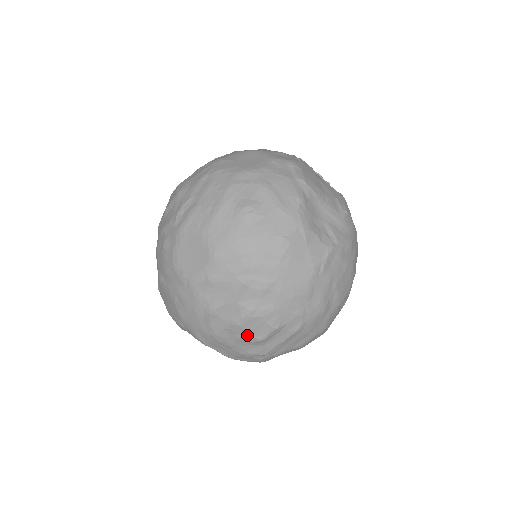
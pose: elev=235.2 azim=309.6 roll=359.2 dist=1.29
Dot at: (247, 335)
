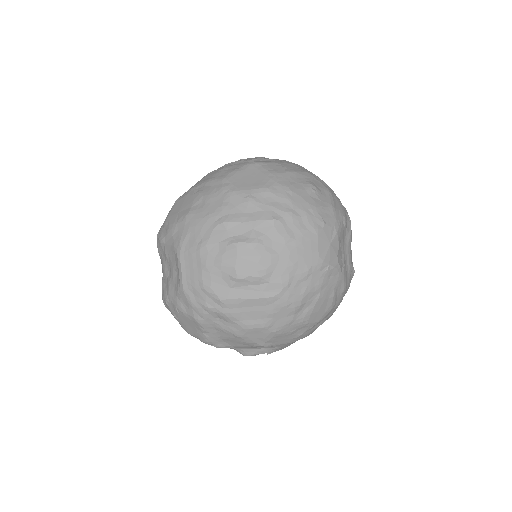
Dot at: (232, 263)
